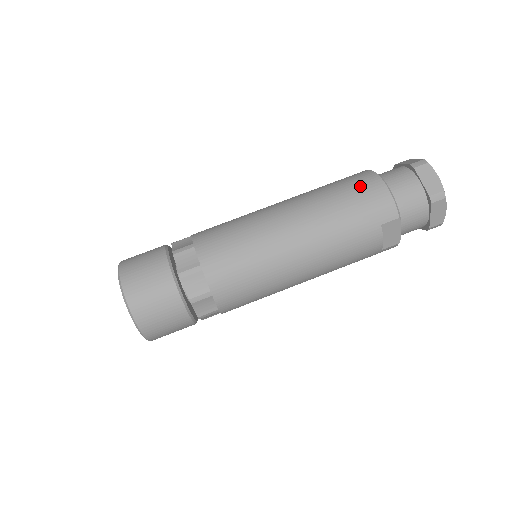
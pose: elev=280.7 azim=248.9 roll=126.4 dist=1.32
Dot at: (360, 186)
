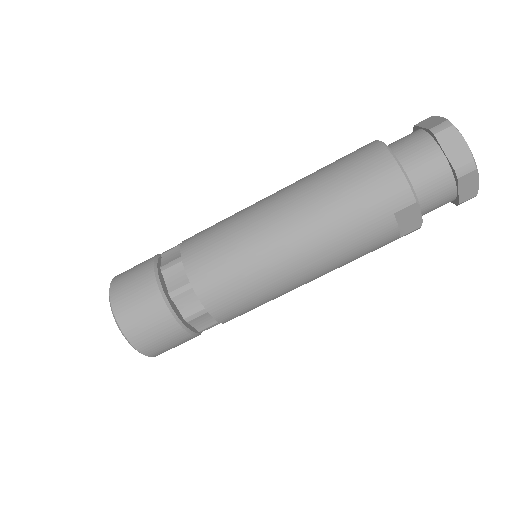
Dot at: (365, 168)
